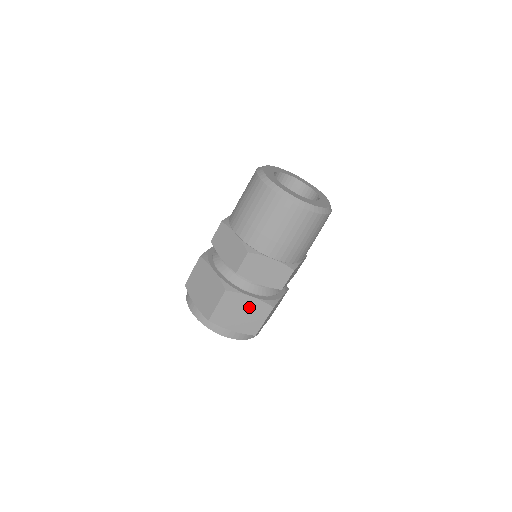
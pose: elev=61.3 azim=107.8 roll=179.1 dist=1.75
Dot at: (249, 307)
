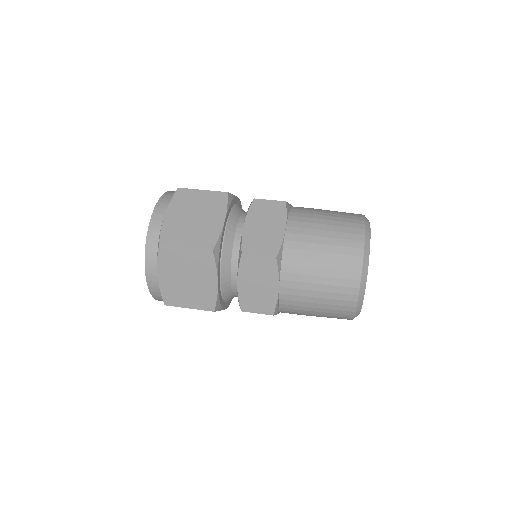
Dot at: occluded
